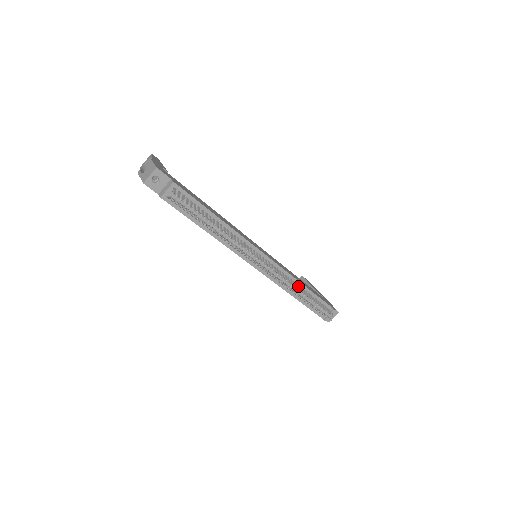
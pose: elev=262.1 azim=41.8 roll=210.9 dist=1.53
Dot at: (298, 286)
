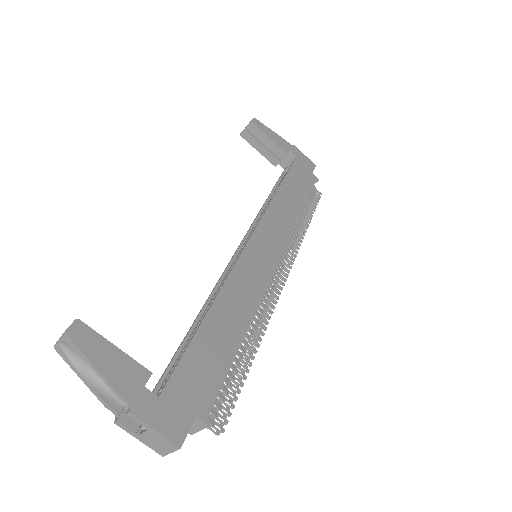
Dot at: (297, 223)
